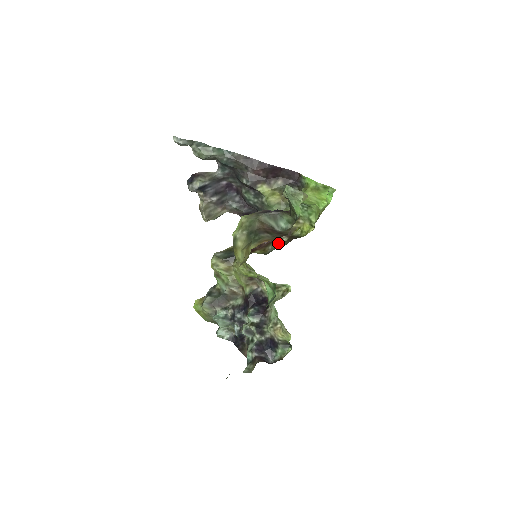
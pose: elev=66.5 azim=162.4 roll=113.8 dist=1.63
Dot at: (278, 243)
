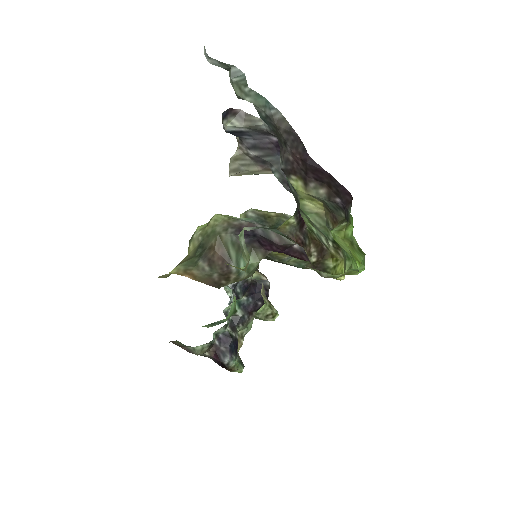
Dot at: occluded
